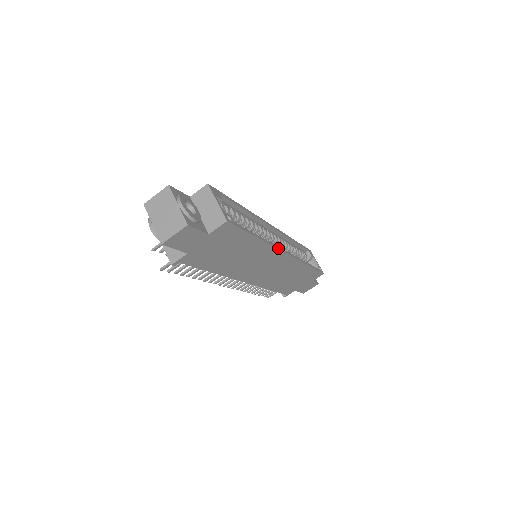
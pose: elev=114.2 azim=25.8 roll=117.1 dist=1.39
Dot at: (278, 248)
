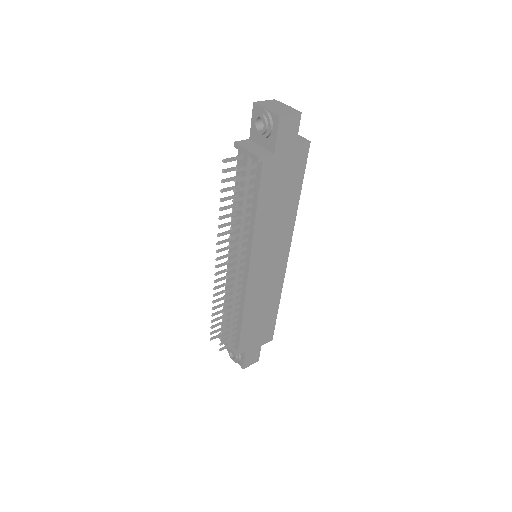
Dot at: occluded
